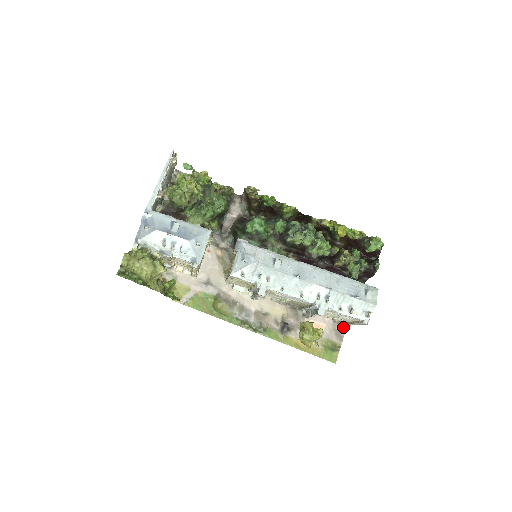
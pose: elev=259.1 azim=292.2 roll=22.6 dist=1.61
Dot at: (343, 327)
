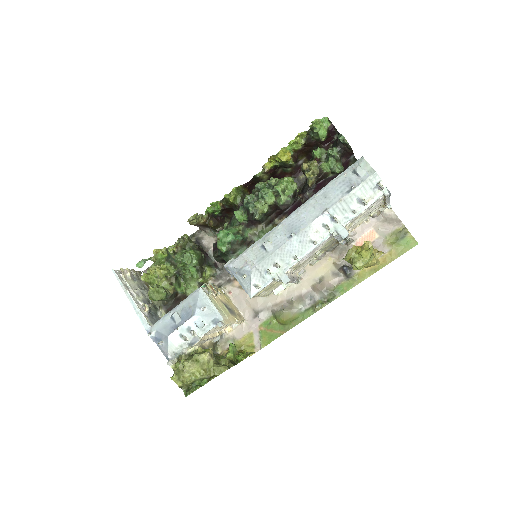
Dot at: (387, 211)
